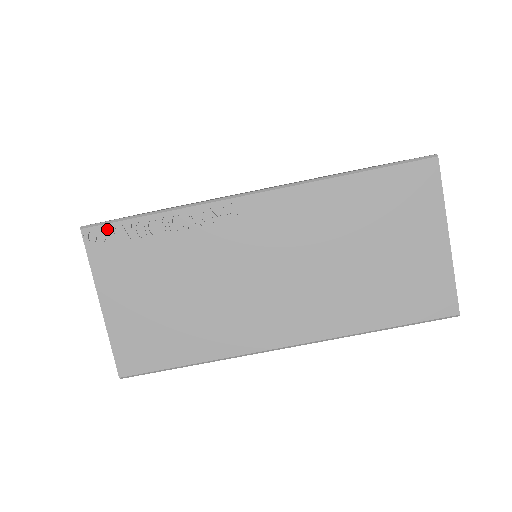
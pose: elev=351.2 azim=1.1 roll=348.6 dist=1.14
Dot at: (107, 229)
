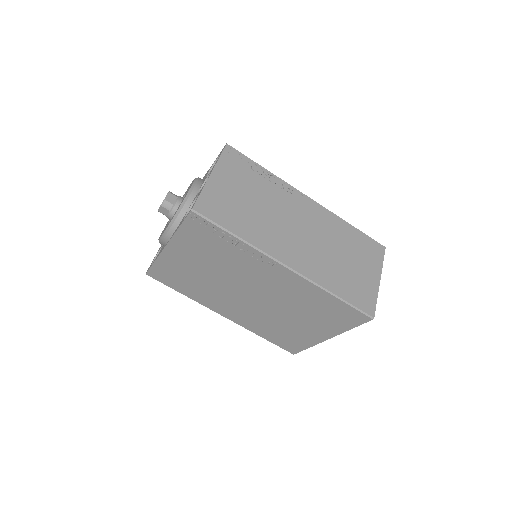
Dot at: (238, 154)
